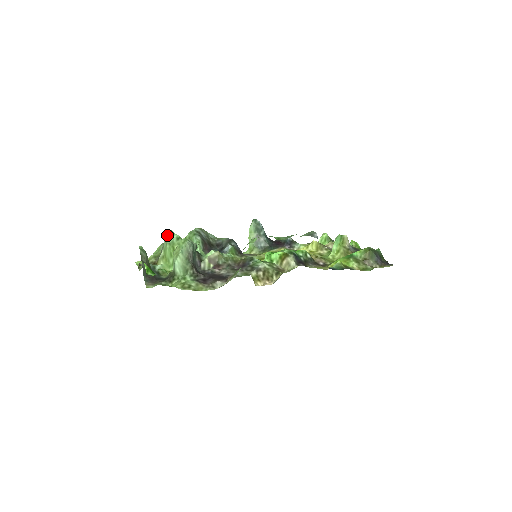
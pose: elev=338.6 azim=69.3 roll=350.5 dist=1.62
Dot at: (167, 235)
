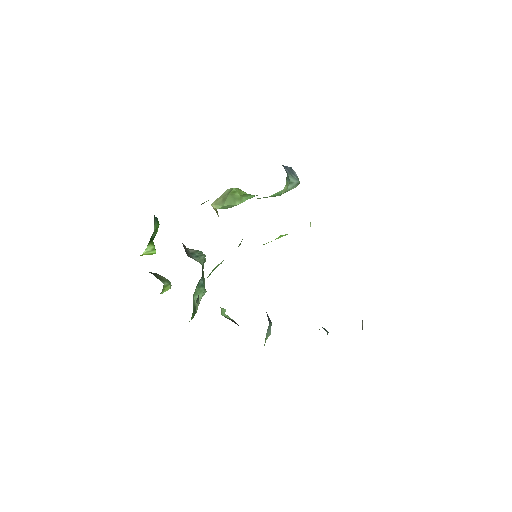
Dot at: occluded
